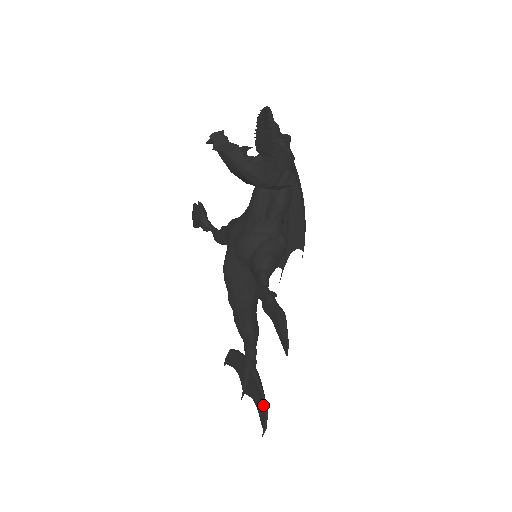
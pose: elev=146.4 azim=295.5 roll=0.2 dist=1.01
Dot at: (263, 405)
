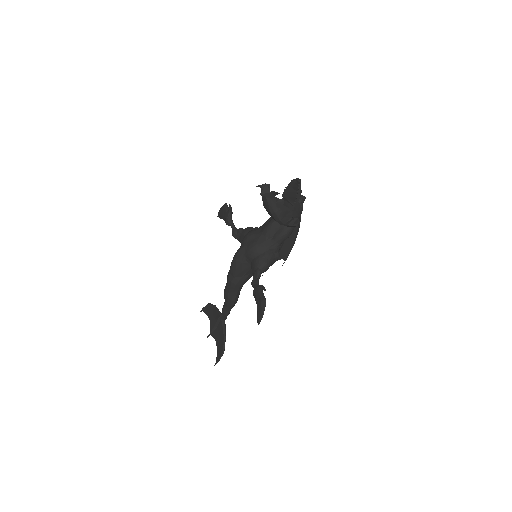
Dot at: (223, 346)
